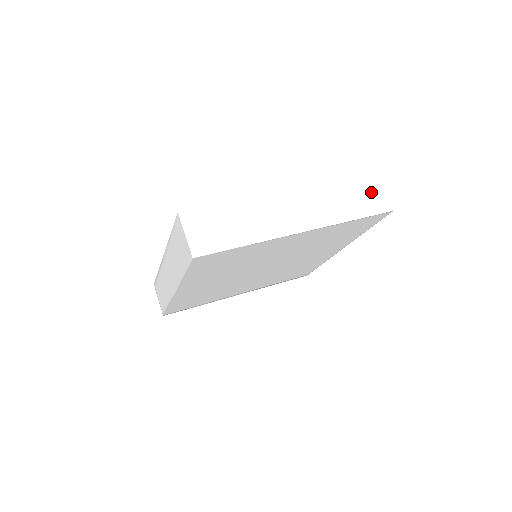
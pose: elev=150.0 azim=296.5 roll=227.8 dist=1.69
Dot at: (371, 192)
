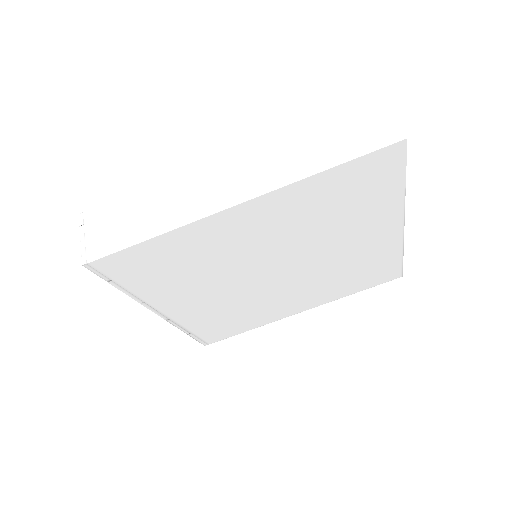
Dot at: occluded
